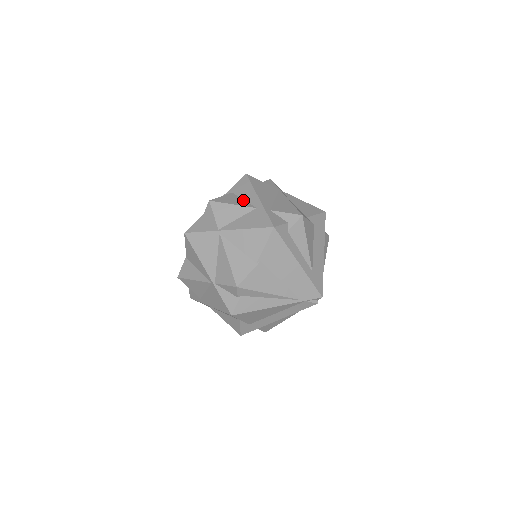
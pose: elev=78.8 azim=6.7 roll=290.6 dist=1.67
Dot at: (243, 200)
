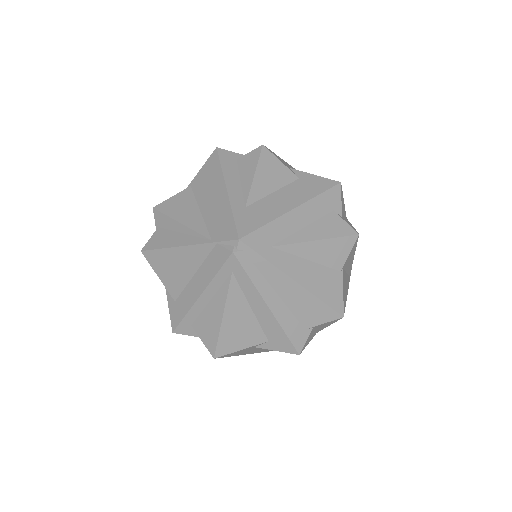
Dot at: occluded
